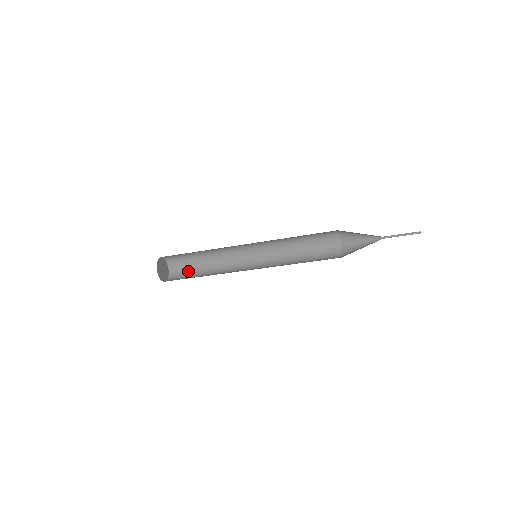
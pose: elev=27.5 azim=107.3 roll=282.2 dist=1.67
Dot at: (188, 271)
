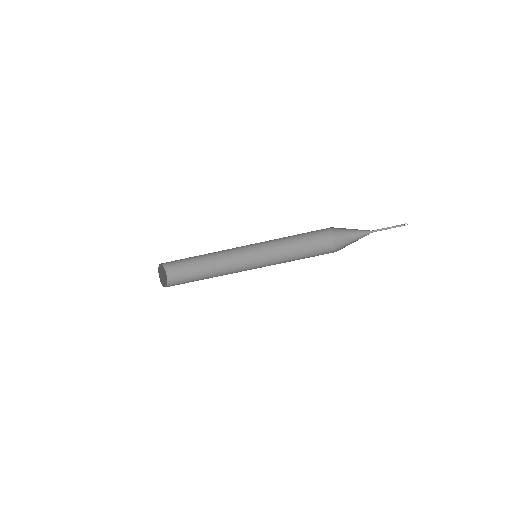
Dot at: occluded
